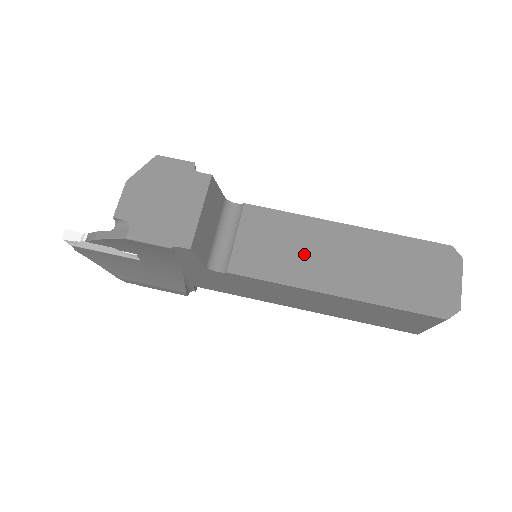
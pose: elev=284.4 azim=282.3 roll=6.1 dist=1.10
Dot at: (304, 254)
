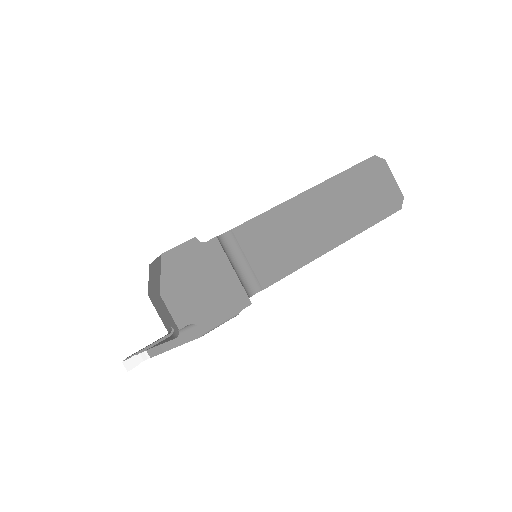
Dot at: (299, 235)
